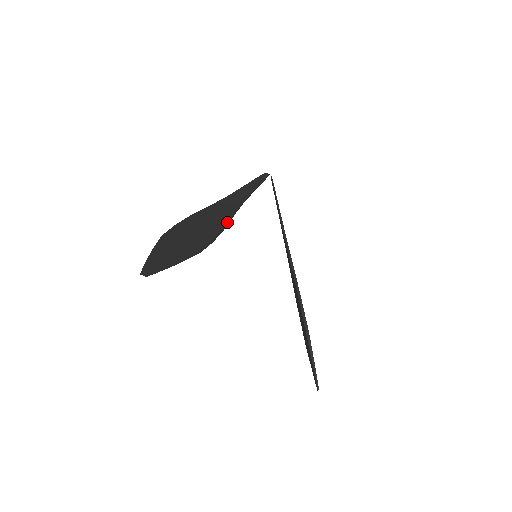
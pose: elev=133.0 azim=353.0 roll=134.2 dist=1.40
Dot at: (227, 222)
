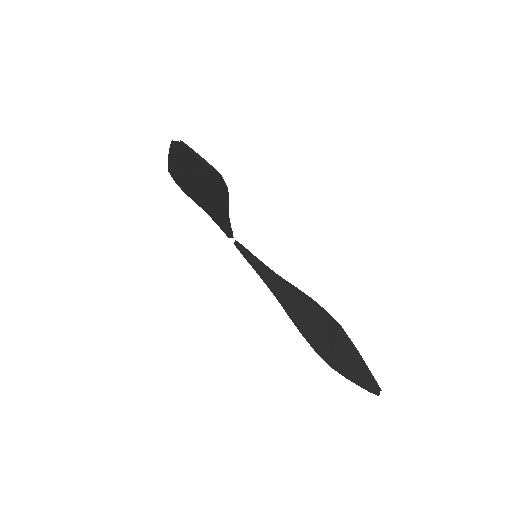
Dot at: occluded
